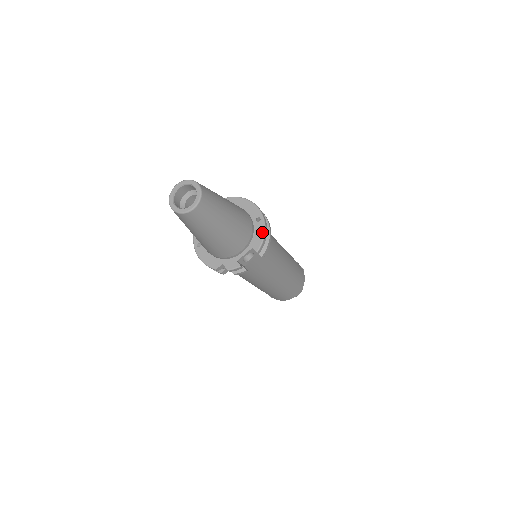
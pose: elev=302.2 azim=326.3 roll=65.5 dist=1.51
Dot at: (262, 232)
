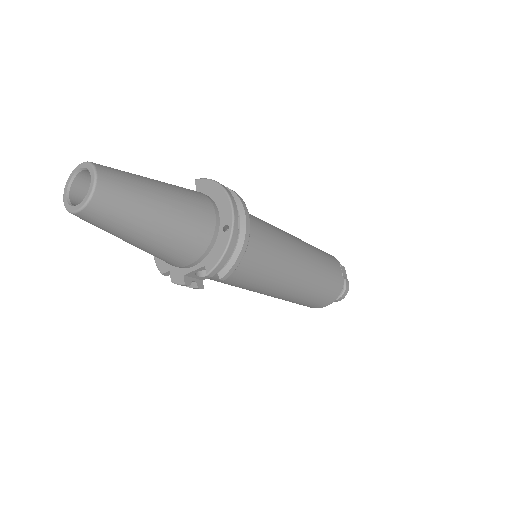
Dot at: (222, 249)
